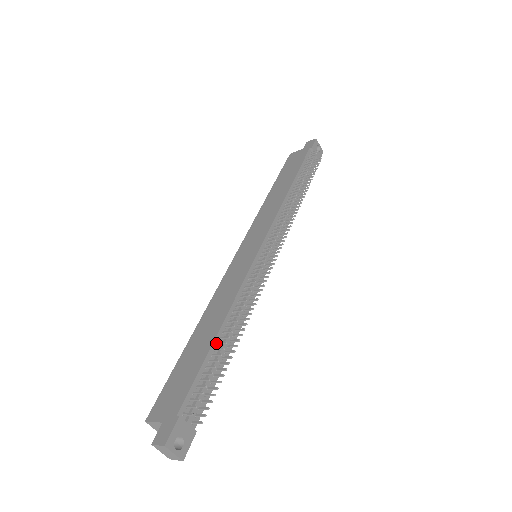
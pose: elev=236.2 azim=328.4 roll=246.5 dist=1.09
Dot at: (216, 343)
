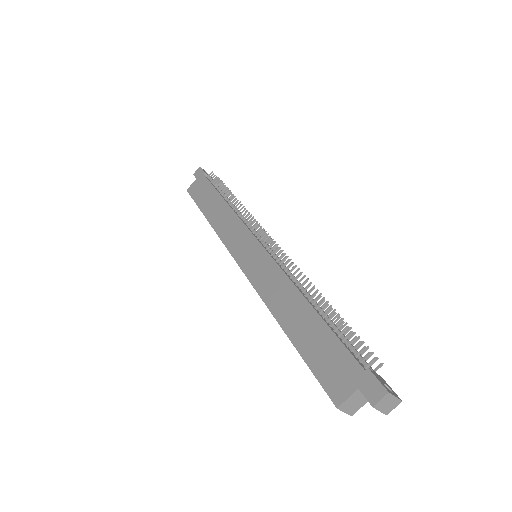
Dot at: (318, 313)
